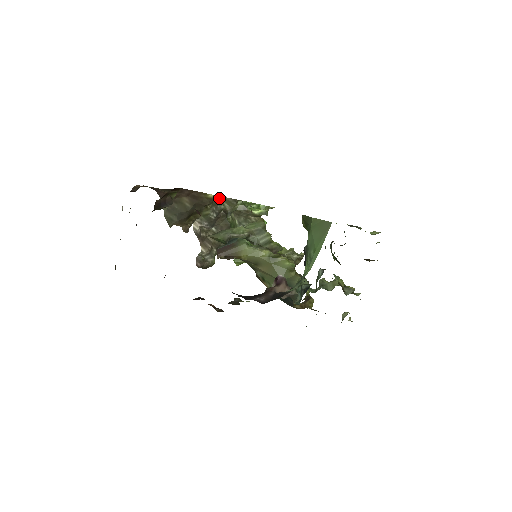
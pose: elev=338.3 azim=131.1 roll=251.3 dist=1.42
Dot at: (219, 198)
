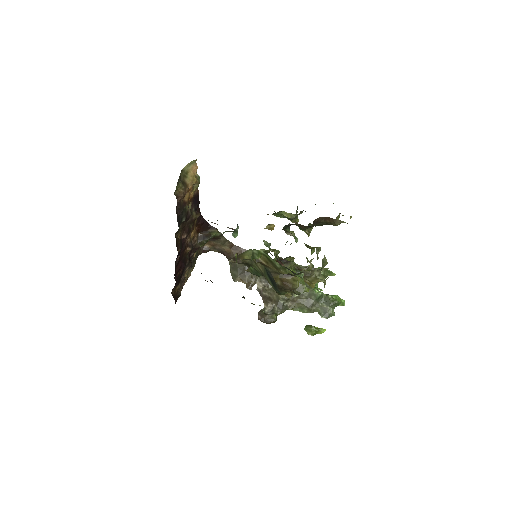
Dot at: occluded
